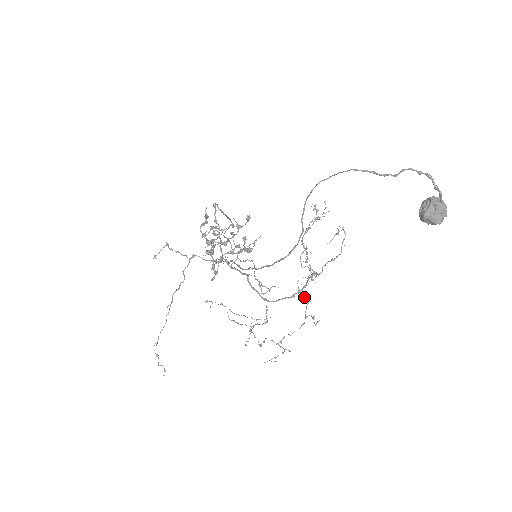
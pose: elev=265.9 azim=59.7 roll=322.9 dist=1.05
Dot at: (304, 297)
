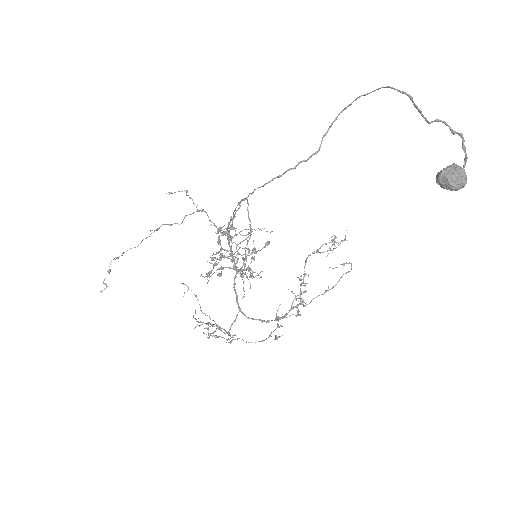
Dot at: occluded
